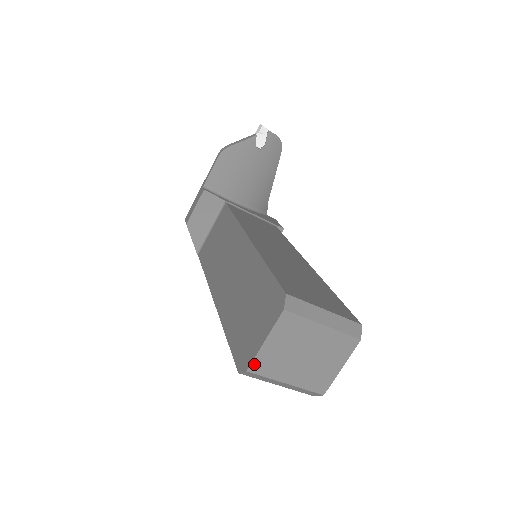
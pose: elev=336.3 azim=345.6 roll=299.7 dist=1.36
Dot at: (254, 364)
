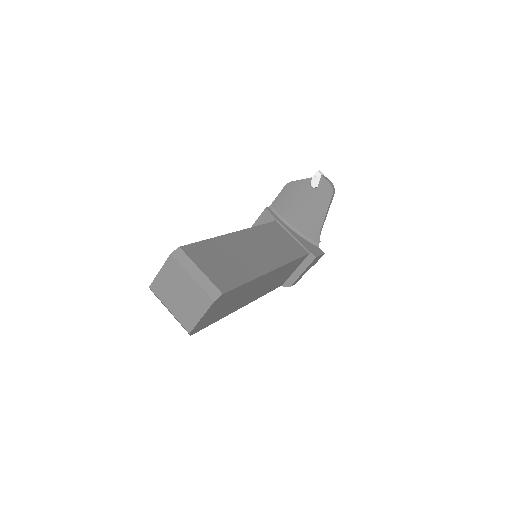
Dot at: (153, 284)
